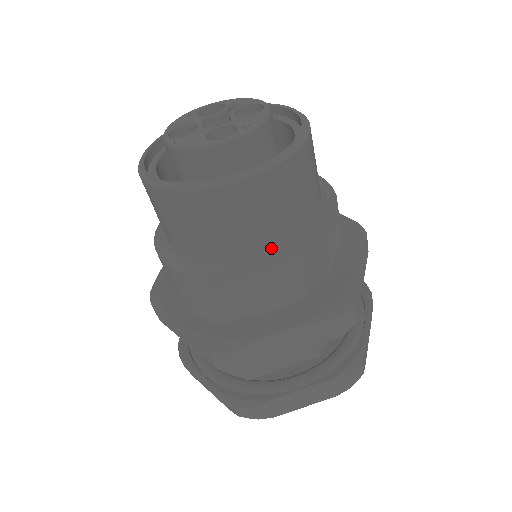
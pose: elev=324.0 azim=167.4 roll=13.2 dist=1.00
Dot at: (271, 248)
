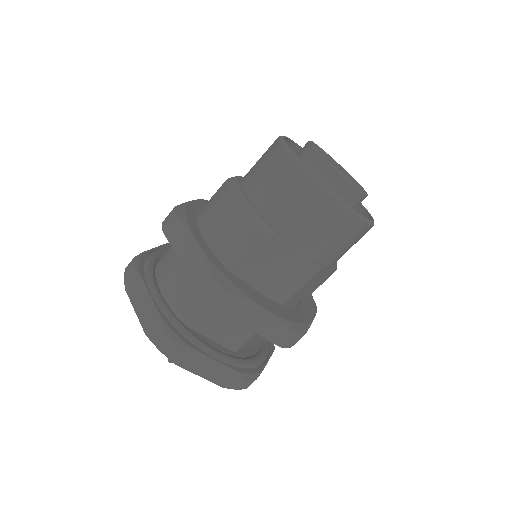
Dot at: (309, 257)
